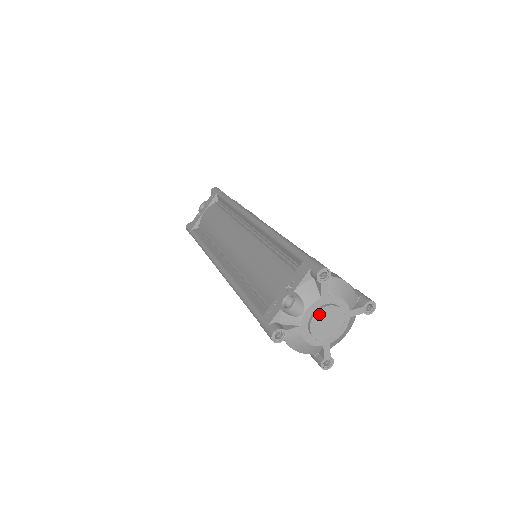
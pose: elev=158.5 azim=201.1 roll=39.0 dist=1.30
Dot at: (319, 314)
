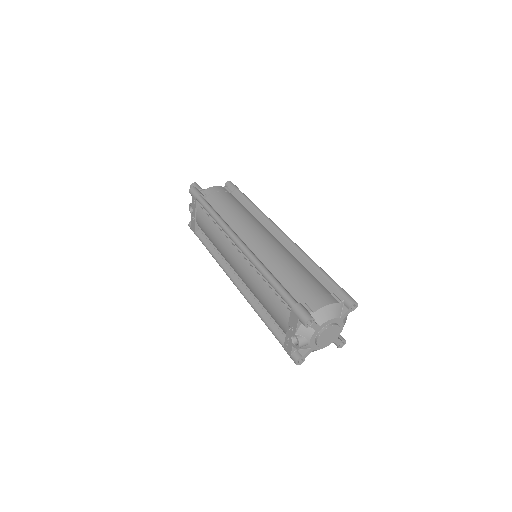
Dot at: (319, 338)
